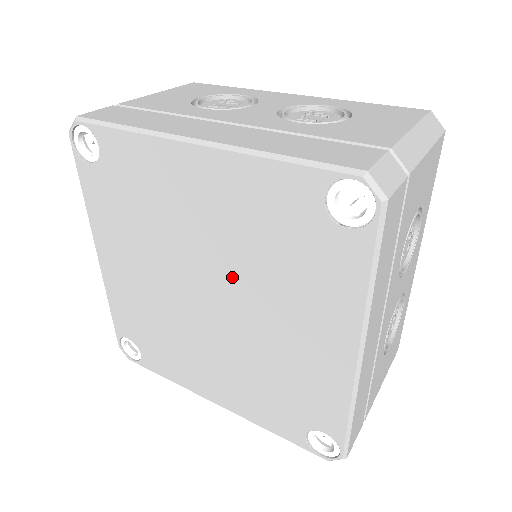
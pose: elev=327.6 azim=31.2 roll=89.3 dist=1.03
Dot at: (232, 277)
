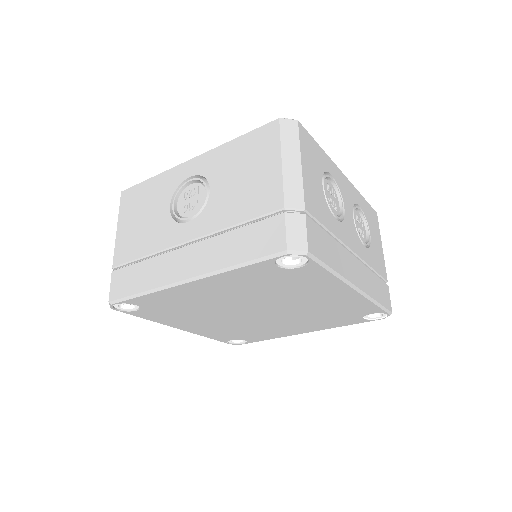
Dot at: (289, 313)
